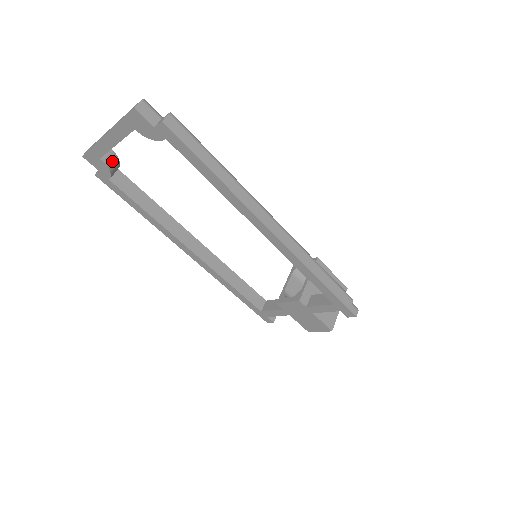
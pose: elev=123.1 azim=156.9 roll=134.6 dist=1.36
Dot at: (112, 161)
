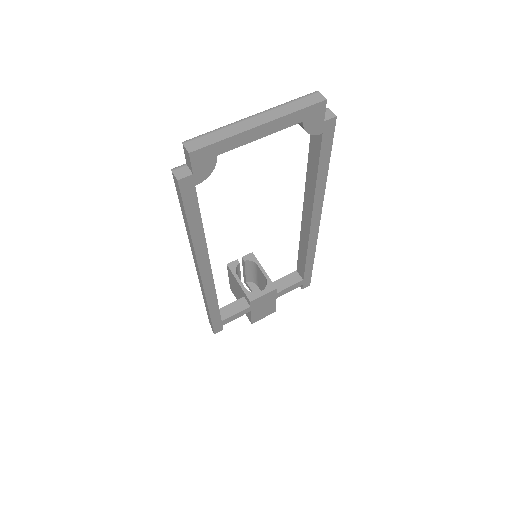
Dot at: occluded
